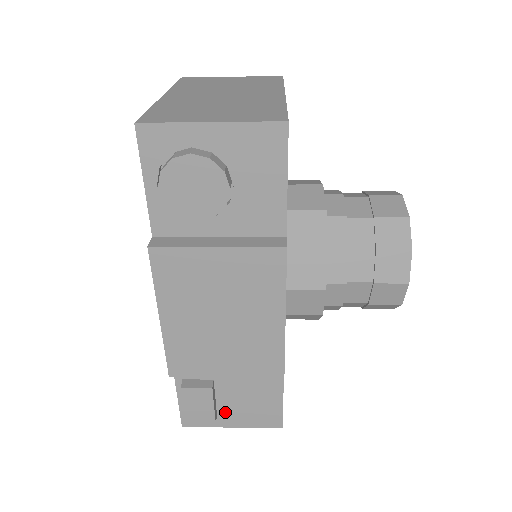
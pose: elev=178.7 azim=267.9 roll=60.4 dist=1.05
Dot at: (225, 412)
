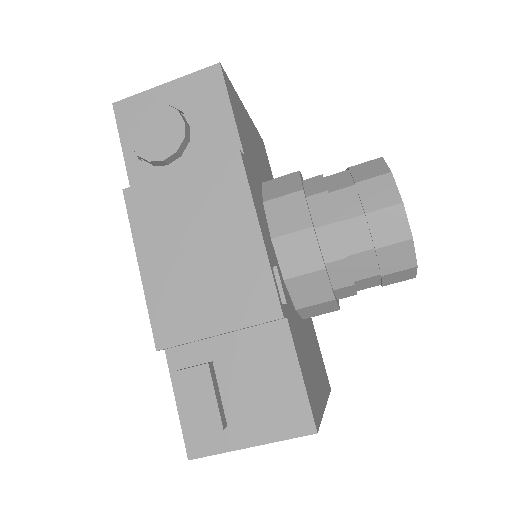
Dot at: (236, 418)
